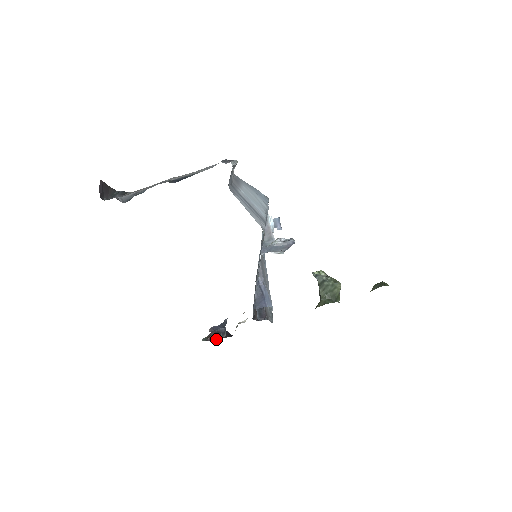
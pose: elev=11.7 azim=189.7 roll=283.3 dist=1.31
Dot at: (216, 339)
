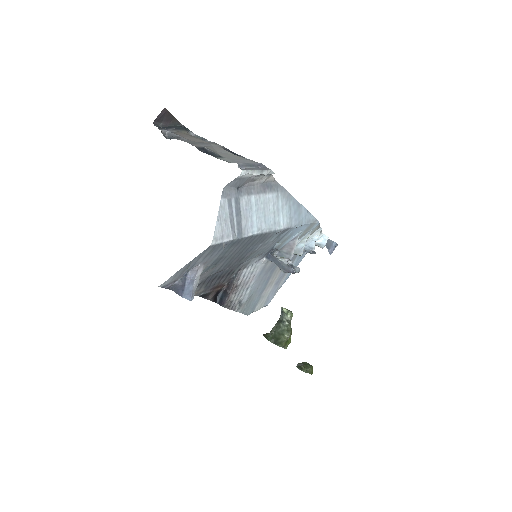
Dot at: occluded
